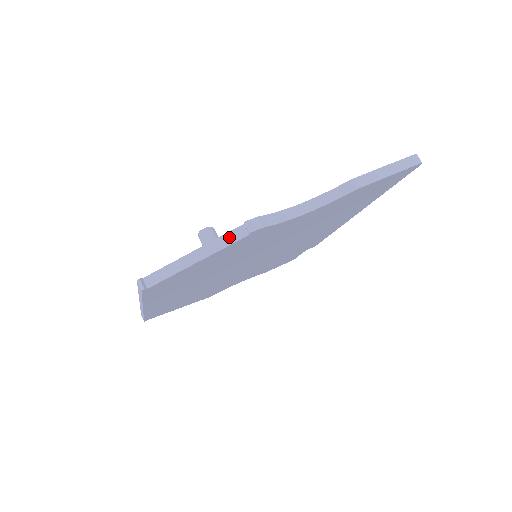
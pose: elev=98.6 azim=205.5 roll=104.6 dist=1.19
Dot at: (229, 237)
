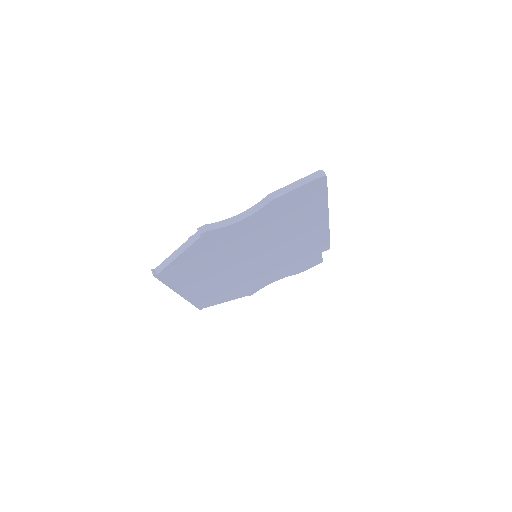
Dot at: (192, 239)
